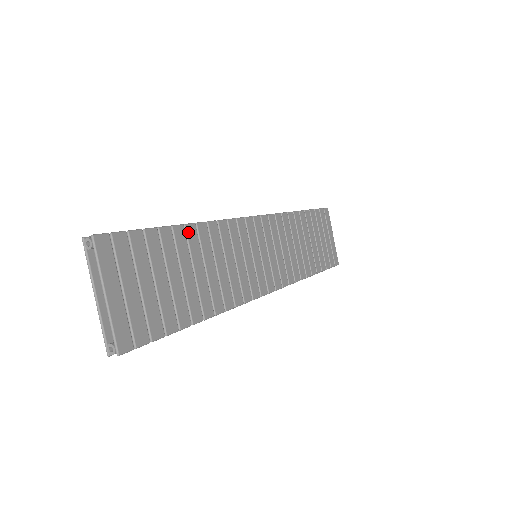
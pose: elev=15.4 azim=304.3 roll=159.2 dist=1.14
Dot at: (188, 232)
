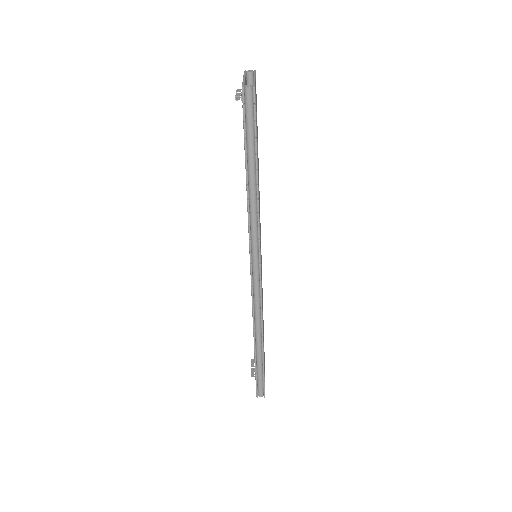
Dot at: (258, 161)
